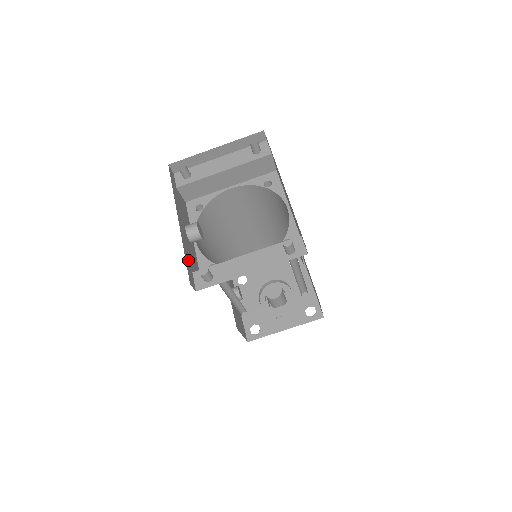
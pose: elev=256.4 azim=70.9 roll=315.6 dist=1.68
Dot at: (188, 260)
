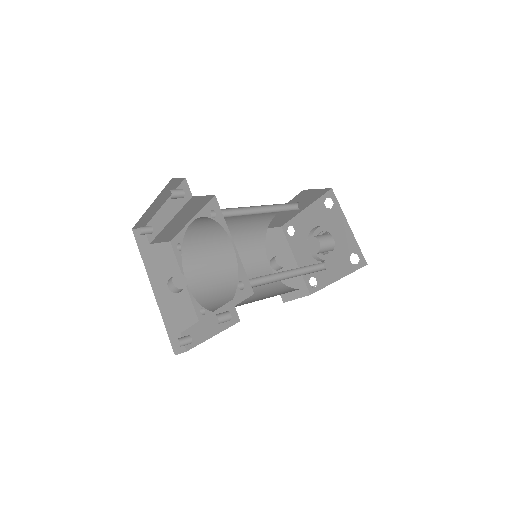
Dot at: (172, 325)
